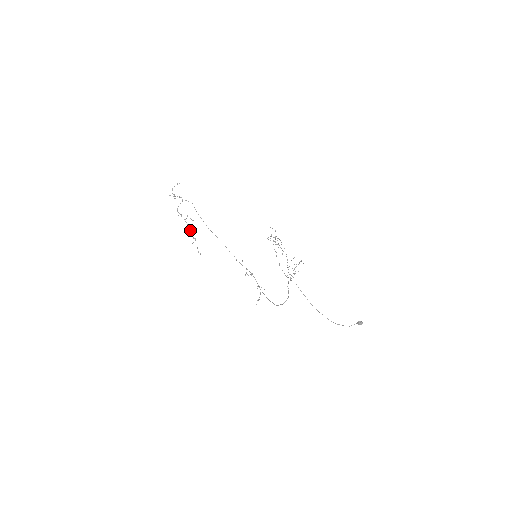
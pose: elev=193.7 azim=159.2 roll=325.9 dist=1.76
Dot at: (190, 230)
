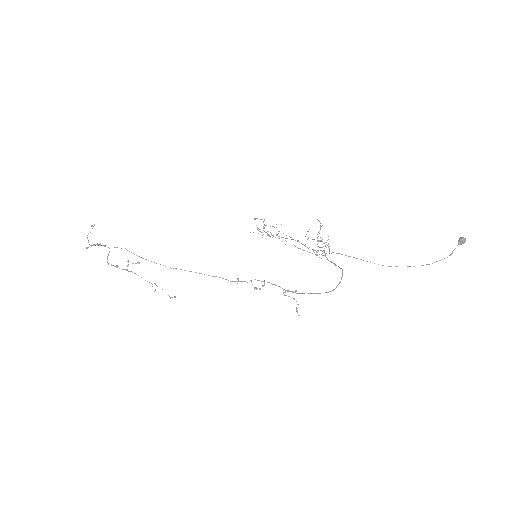
Dot at: occluded
